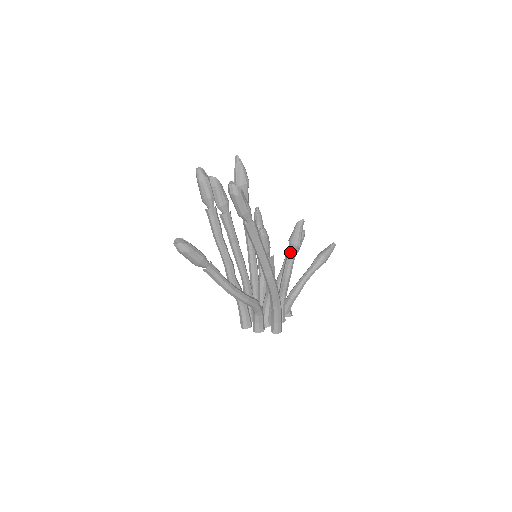
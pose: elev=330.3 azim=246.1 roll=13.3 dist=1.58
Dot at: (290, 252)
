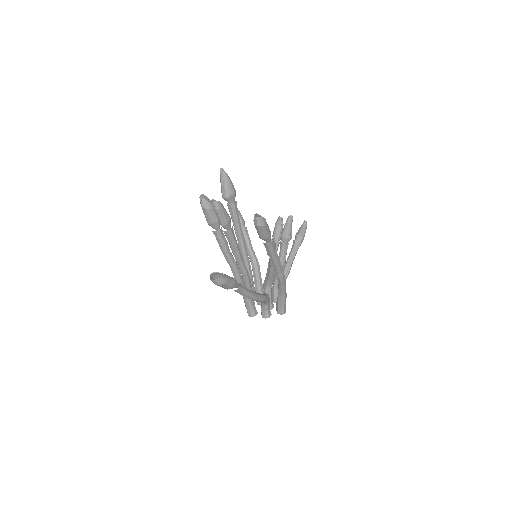
Dot at: (284, 245)
